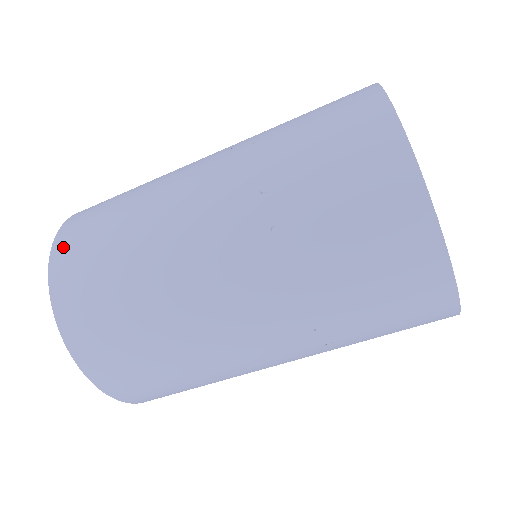
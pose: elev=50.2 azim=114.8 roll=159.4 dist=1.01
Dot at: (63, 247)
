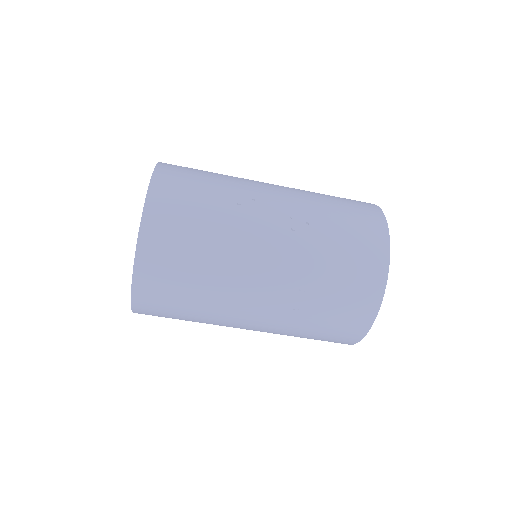
Dot at: (150, 244)
